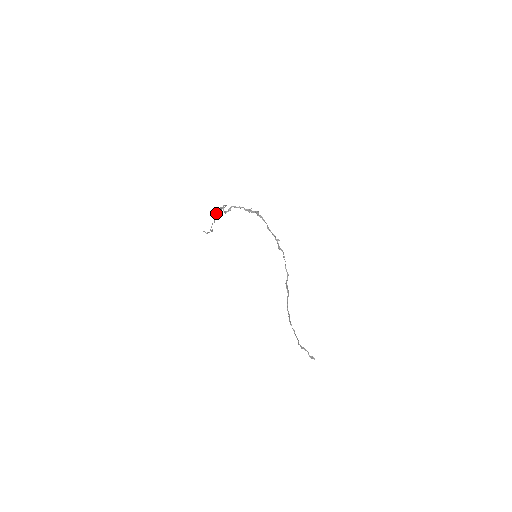
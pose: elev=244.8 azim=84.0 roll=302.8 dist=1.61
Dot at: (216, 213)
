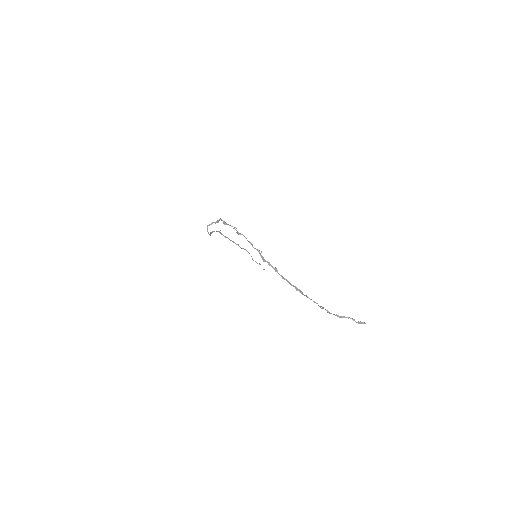
Dot at: occluded
